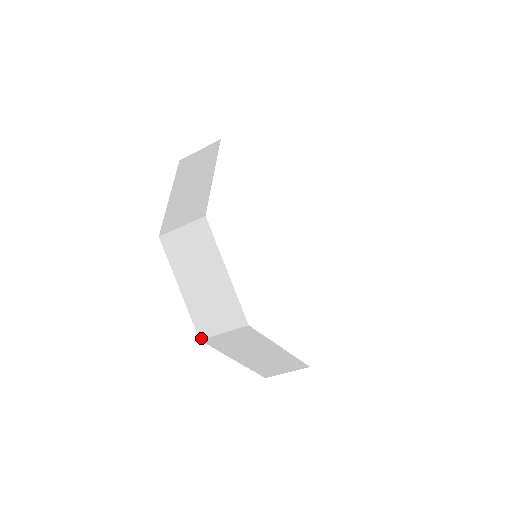
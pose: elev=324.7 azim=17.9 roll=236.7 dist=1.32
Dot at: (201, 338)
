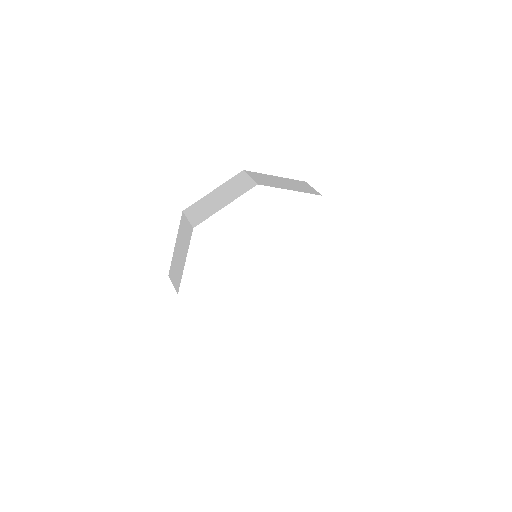
Dot at: (169, 275)
